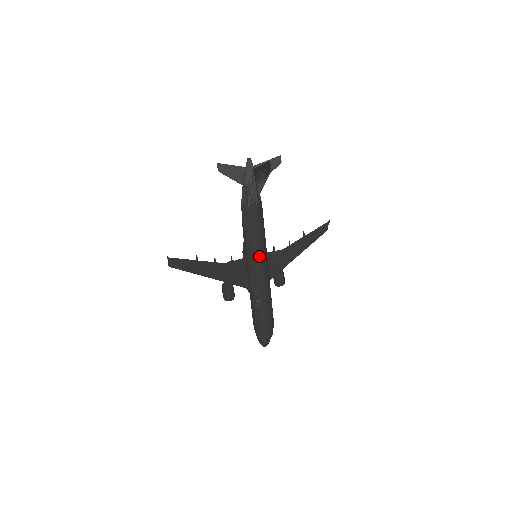
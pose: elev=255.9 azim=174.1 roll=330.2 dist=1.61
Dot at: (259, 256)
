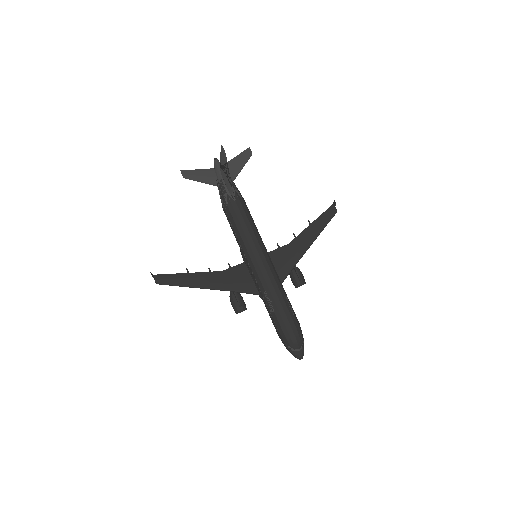
Dot at: (255, 252)
